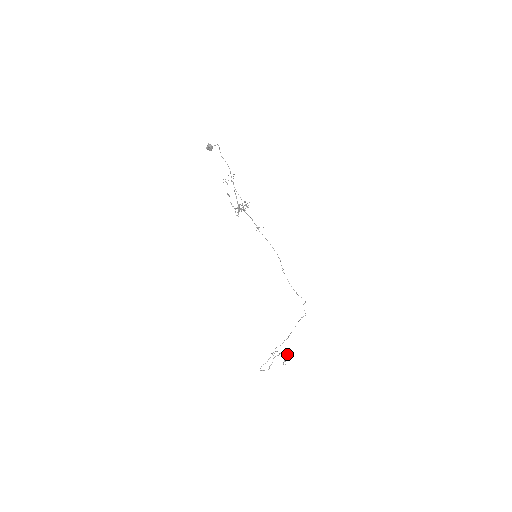
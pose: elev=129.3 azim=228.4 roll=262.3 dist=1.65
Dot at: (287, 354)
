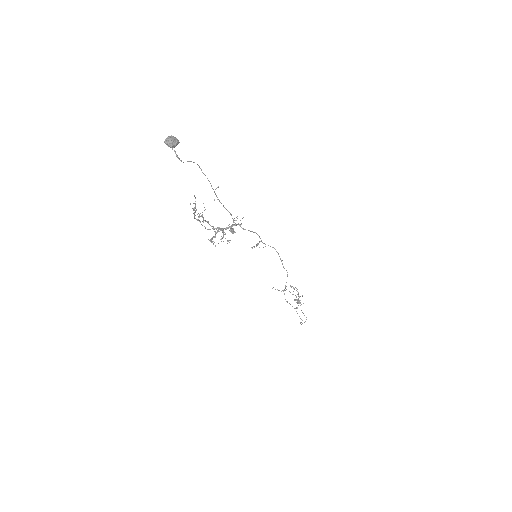
Dot at: occluded
